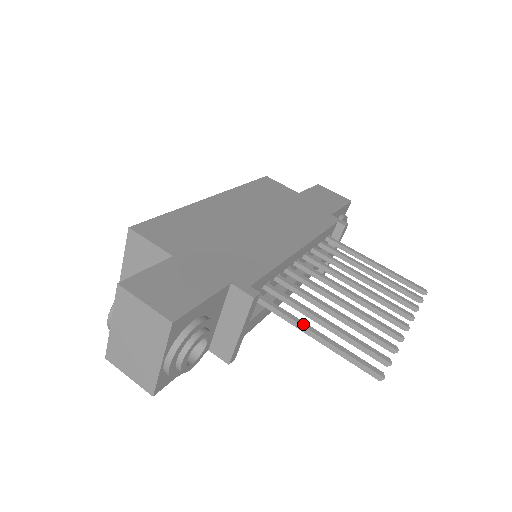
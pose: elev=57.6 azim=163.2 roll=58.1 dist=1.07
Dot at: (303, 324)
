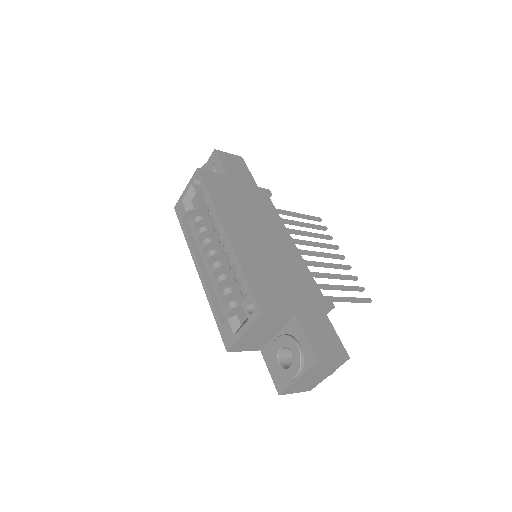
Dot at: (339, 299)
